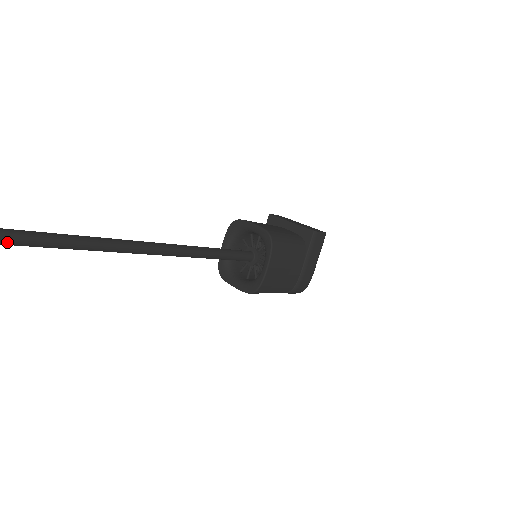
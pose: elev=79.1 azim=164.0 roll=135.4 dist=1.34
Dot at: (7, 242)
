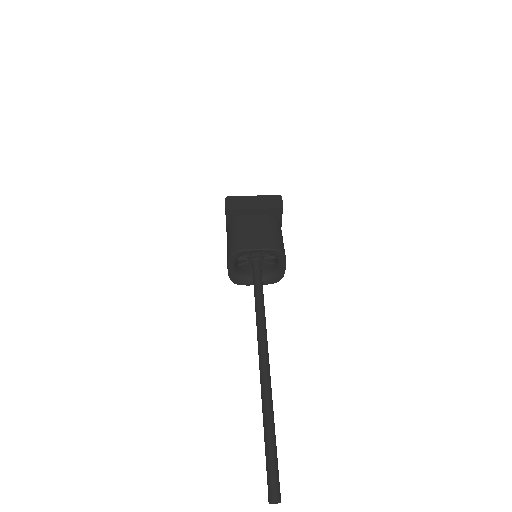
Dot at: (277, 468)
